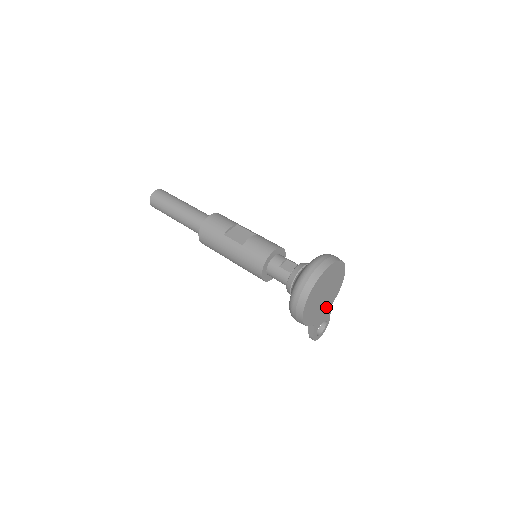
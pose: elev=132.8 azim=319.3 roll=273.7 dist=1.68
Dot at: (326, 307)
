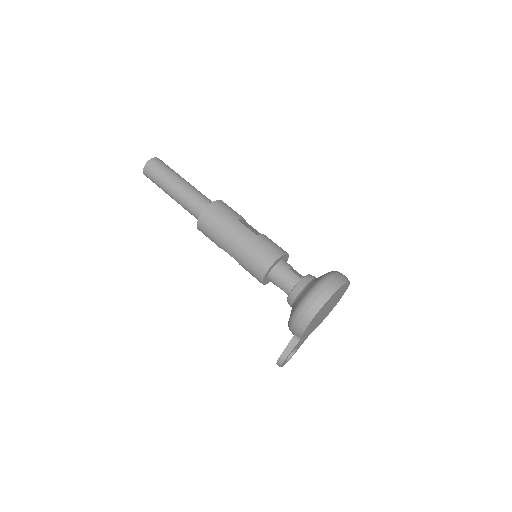
Dot at: (310, 331)
